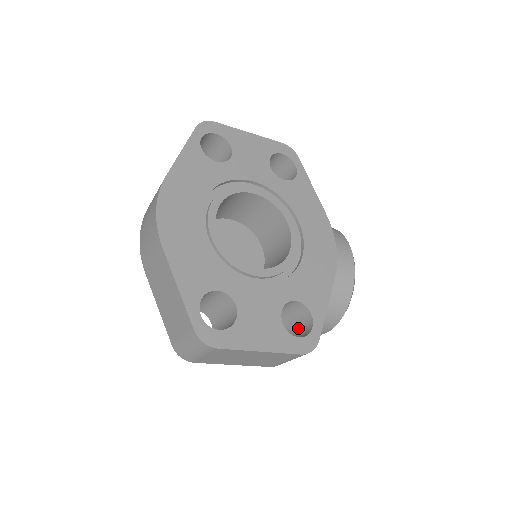
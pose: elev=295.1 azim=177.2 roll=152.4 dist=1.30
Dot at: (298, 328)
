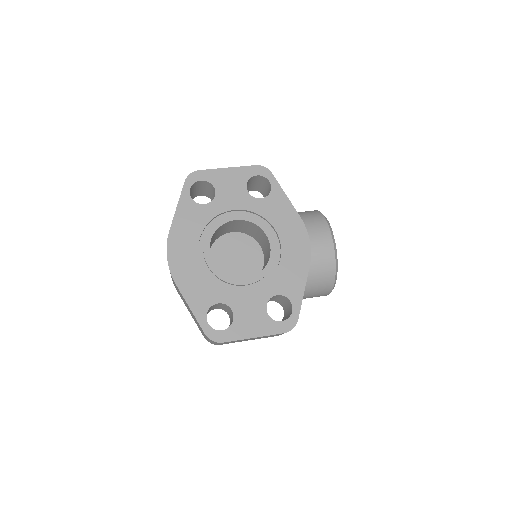
Dot at: (288, 309)
